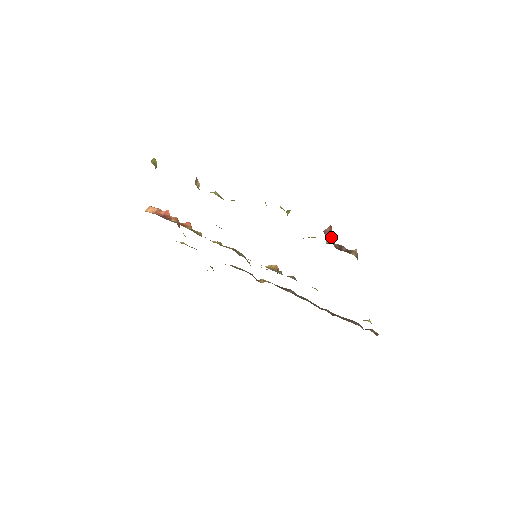
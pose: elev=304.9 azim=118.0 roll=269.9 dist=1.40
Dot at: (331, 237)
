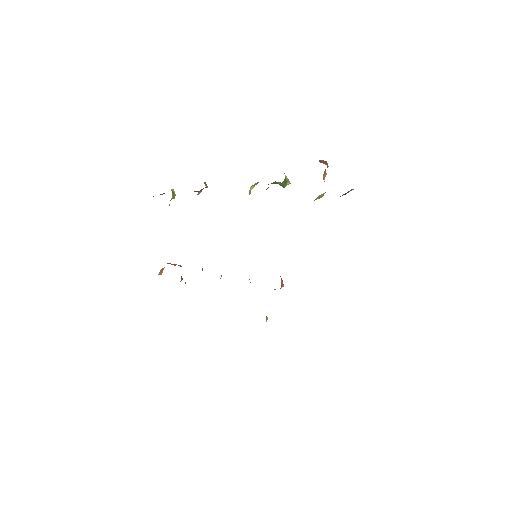
Dot at: occluded
